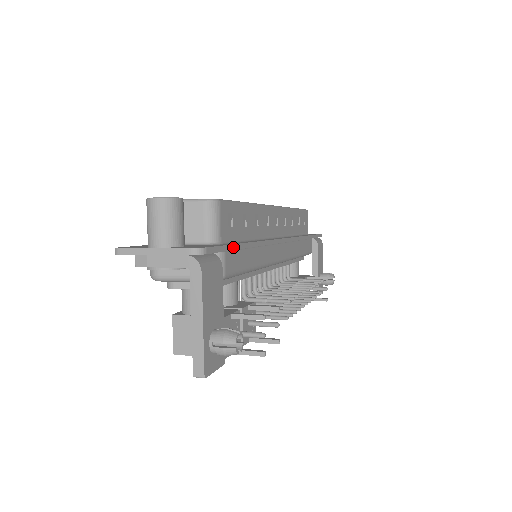
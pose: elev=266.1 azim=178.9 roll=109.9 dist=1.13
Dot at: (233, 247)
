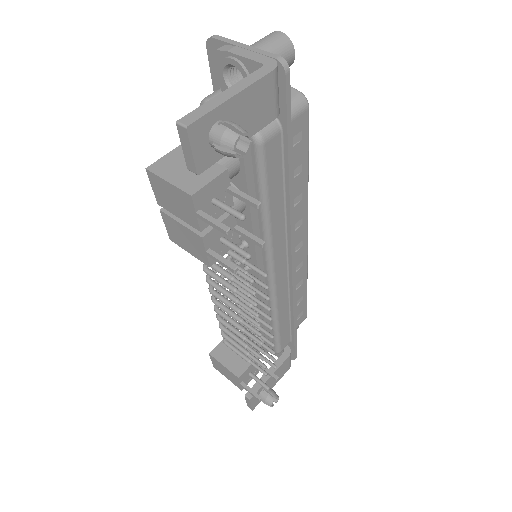
Dot at: (289, 136)
